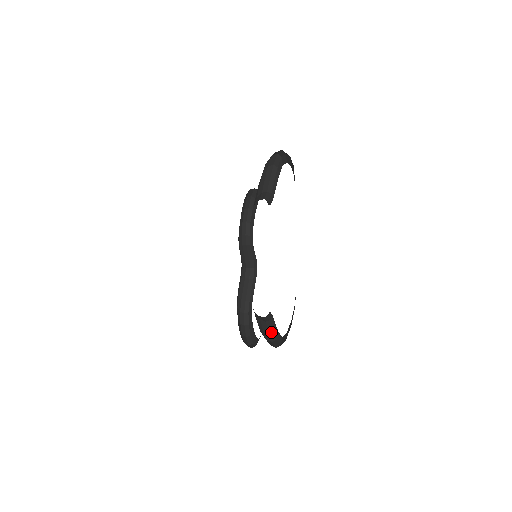
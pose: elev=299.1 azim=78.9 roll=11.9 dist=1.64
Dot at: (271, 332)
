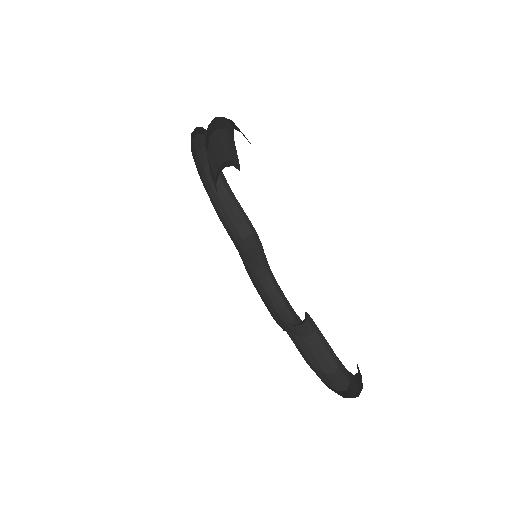
Dot at: (325, 355)
